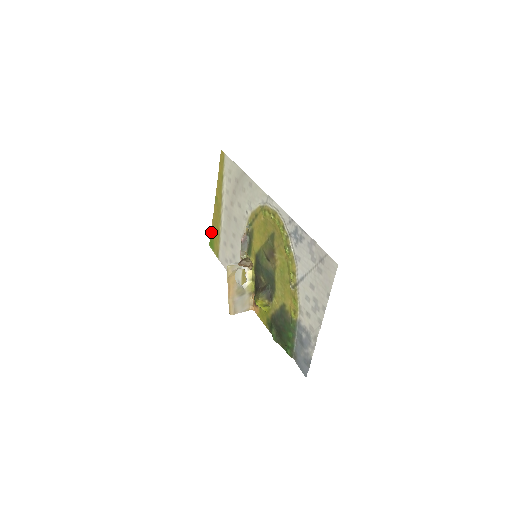
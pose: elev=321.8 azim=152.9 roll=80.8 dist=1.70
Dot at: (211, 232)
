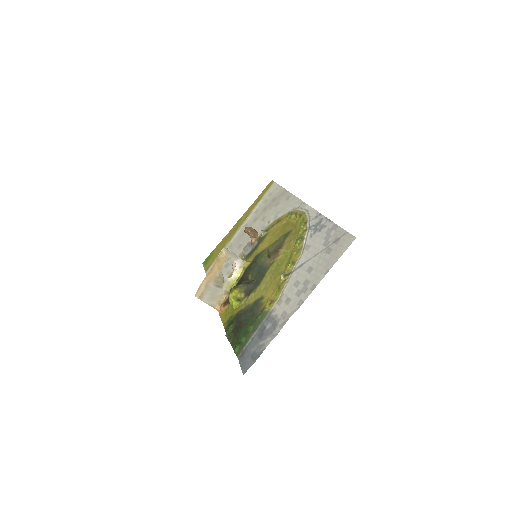
Dot at: (214, 250)
